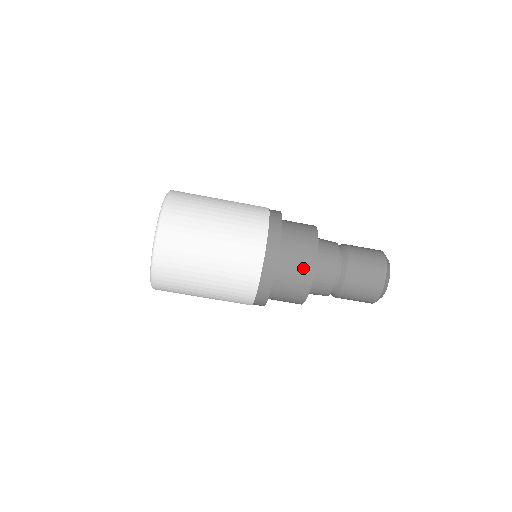
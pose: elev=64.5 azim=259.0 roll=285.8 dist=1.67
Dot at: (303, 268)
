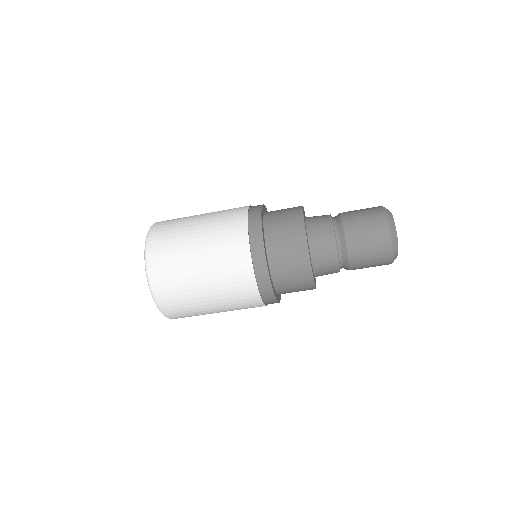
Dot at: (292, 225)
